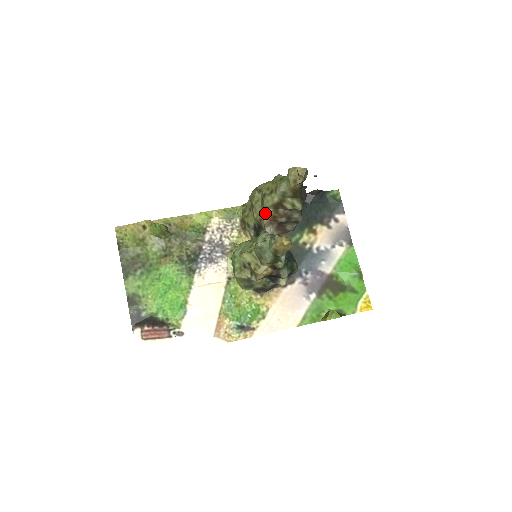
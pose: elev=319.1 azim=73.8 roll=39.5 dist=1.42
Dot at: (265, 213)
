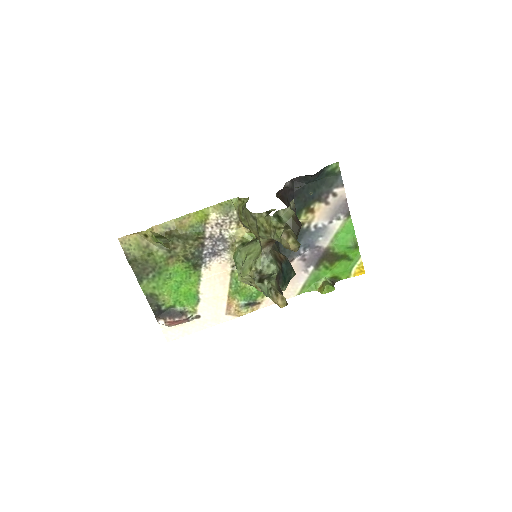
Dot at: (261, 239)
